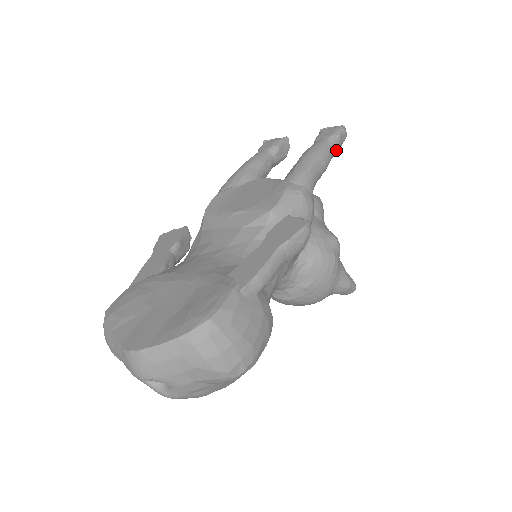
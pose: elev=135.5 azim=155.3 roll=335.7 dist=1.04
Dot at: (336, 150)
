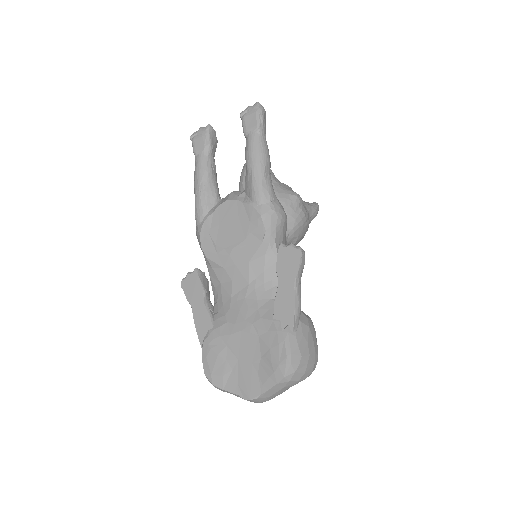
Dot at: (265, 133)
